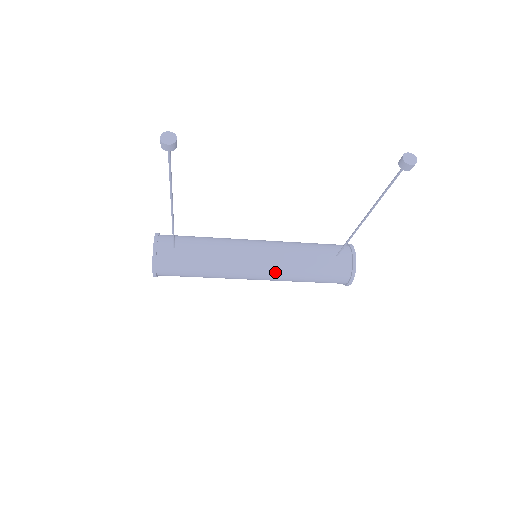
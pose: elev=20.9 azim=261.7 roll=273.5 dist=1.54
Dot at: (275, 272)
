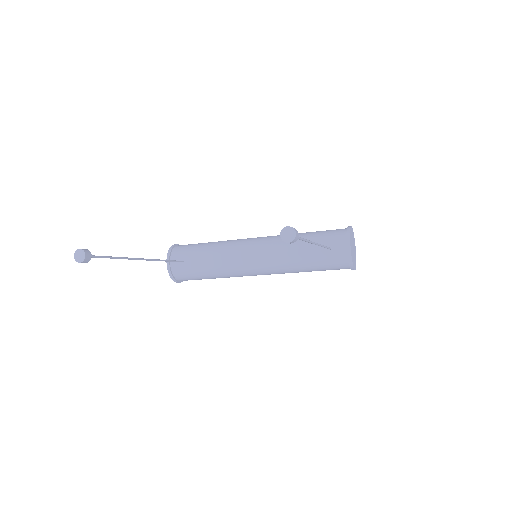
Dot at: (274, 271)
